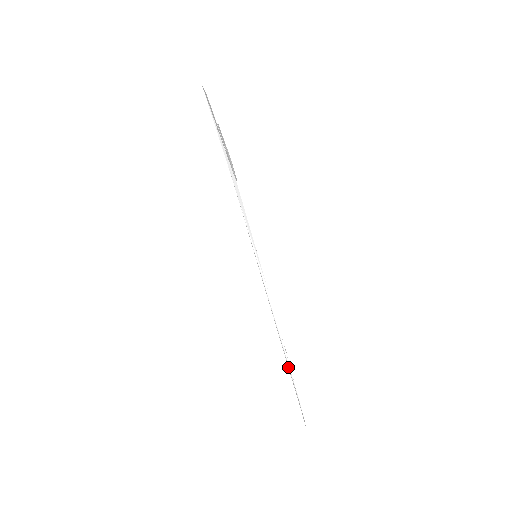
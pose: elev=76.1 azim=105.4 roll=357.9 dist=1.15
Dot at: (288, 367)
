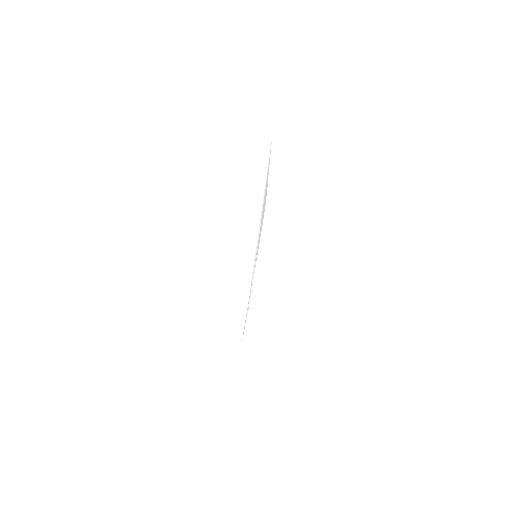
Dot at: occluded
